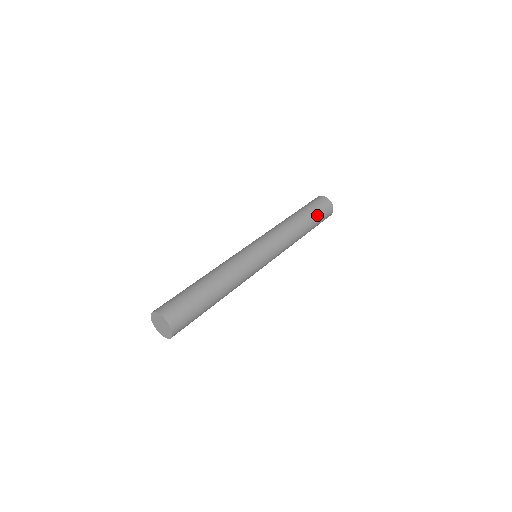
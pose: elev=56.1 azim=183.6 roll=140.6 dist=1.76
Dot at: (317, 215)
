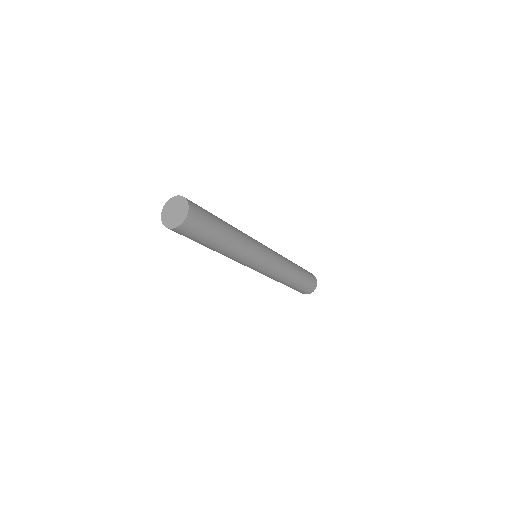
Dot at: (306, 275)
